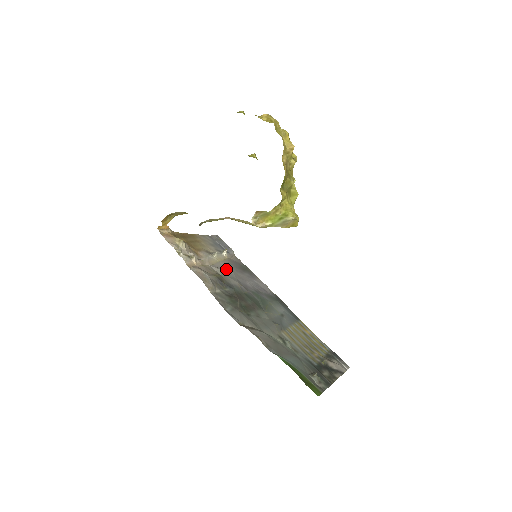
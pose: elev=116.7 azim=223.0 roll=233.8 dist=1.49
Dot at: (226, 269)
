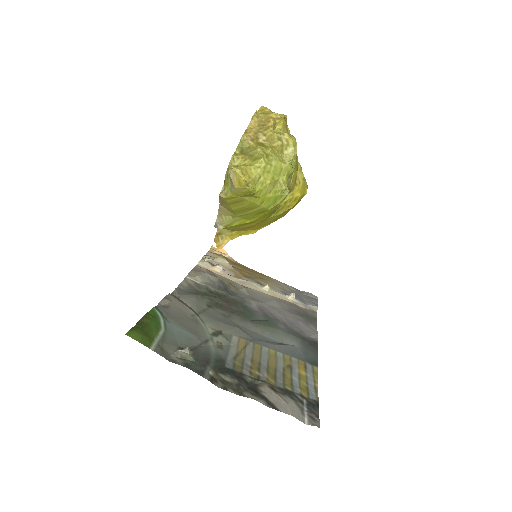
Dot at: (263, 297)
